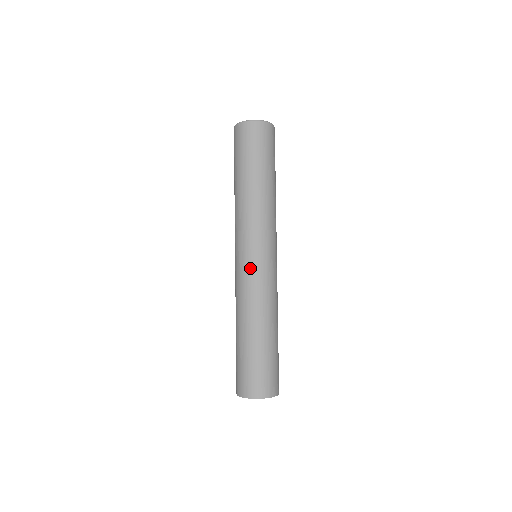
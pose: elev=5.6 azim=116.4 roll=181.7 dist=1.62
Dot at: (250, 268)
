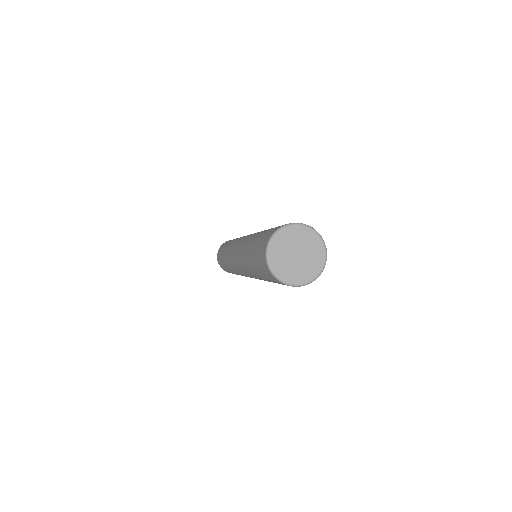
Dot at: occluded
